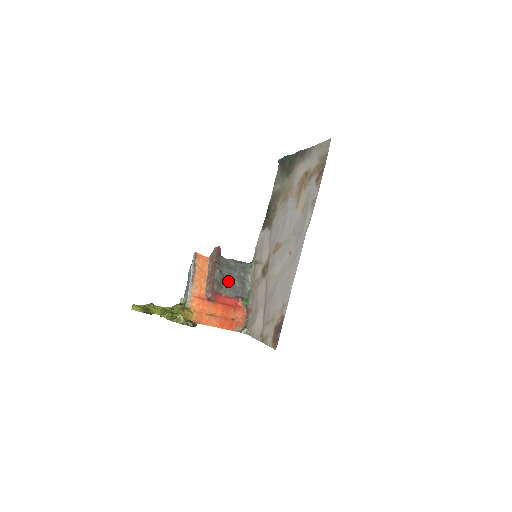
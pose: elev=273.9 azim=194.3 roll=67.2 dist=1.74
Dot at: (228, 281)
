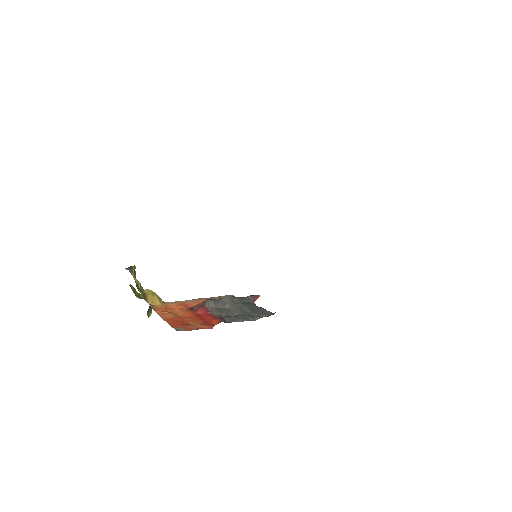
Dot at: (230, 309)
